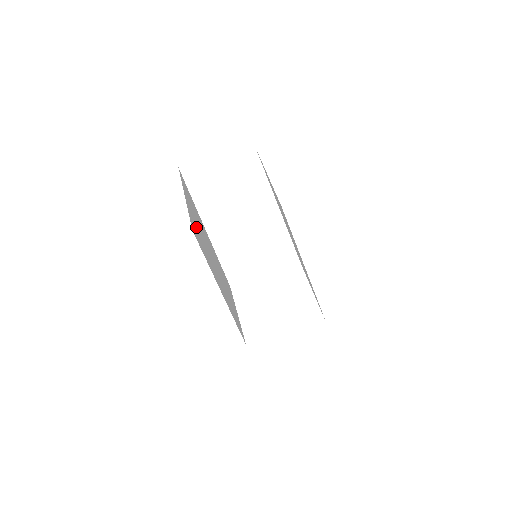
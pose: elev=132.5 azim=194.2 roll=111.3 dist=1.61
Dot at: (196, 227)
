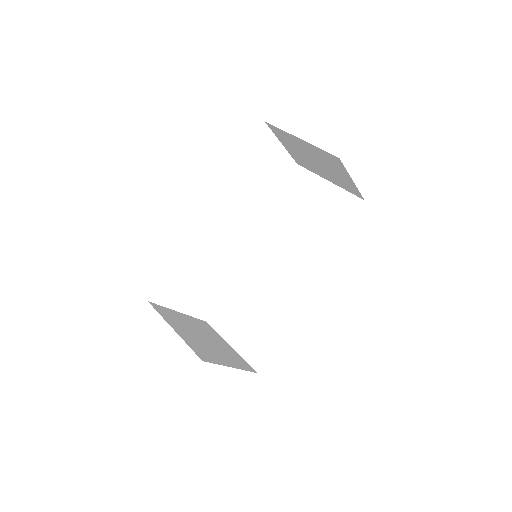
Dot at: occluded
